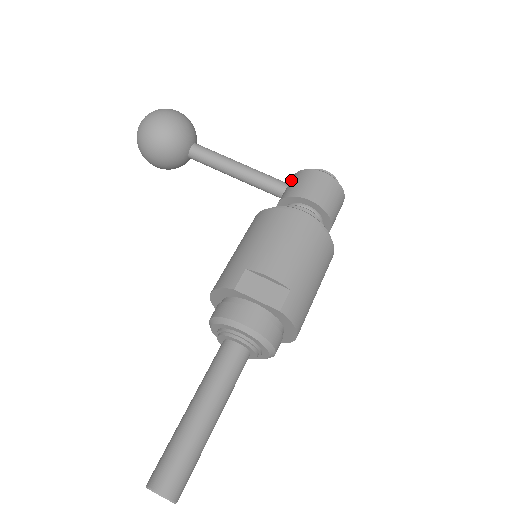
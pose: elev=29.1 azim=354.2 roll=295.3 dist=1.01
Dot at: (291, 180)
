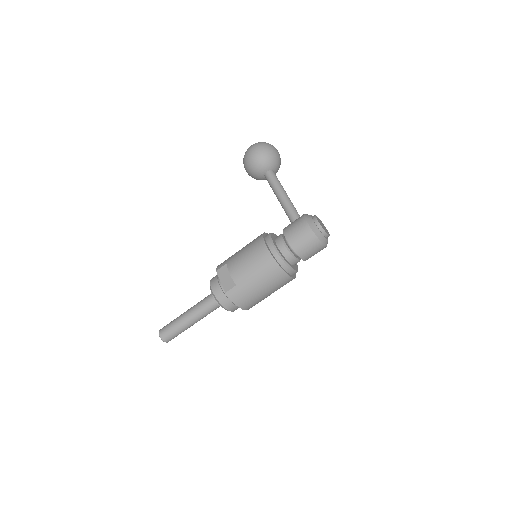
Dot at: occluded
